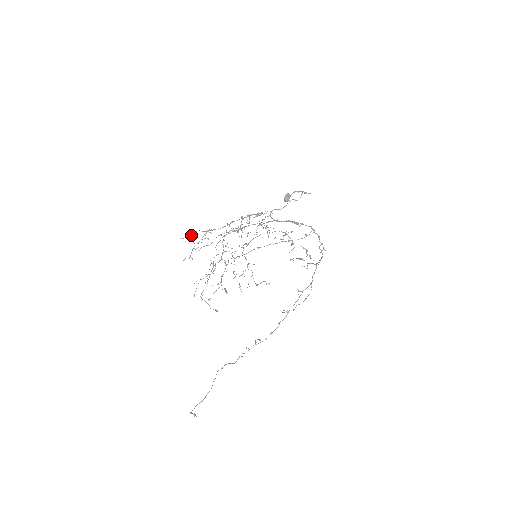
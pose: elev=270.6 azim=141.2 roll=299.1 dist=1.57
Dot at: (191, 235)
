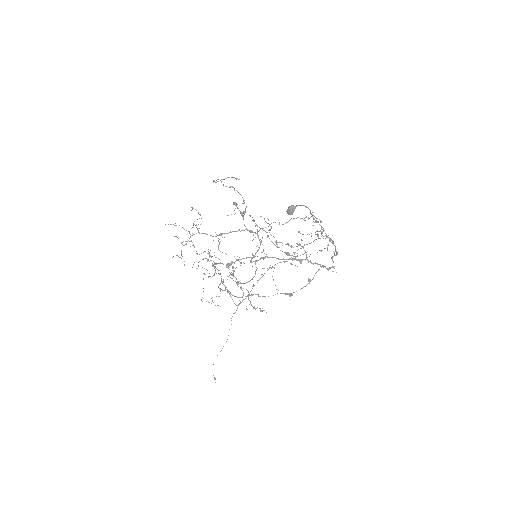
Dot at: occluded
